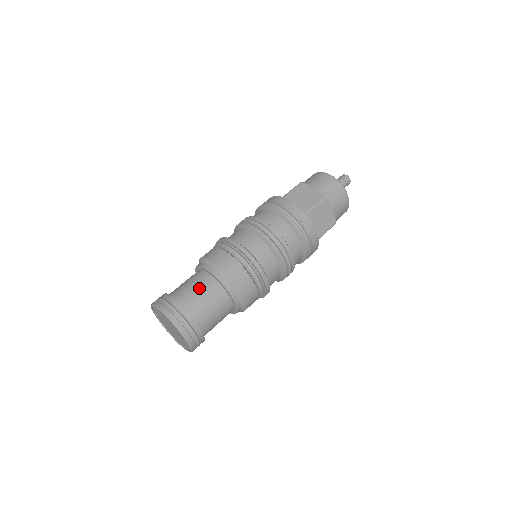
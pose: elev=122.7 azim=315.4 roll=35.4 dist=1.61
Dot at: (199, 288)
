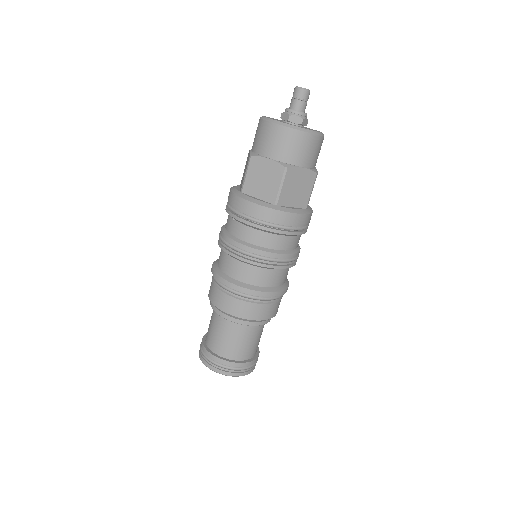
Dot at: (224, 334)
